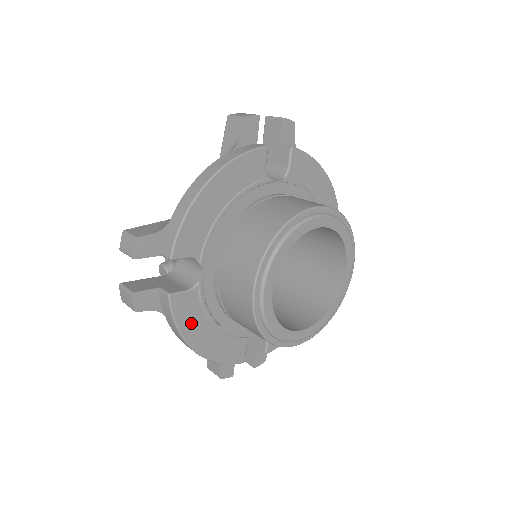
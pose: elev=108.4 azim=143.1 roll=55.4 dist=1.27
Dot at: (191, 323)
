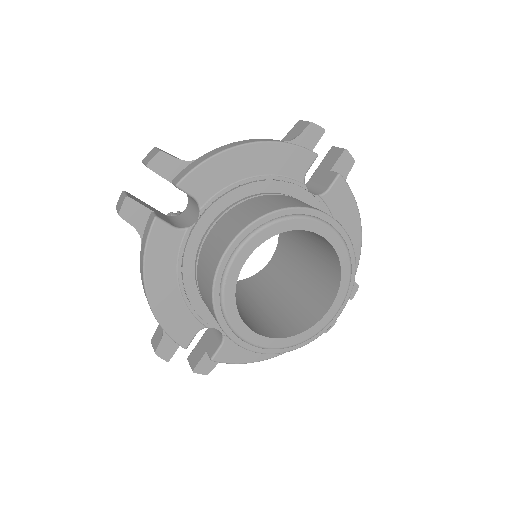
Dot at: (159, 261)
